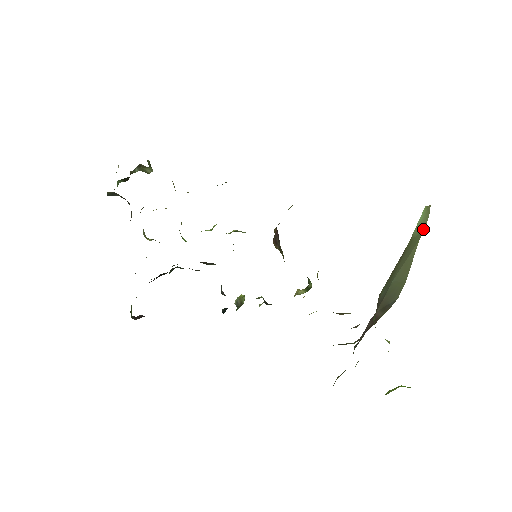
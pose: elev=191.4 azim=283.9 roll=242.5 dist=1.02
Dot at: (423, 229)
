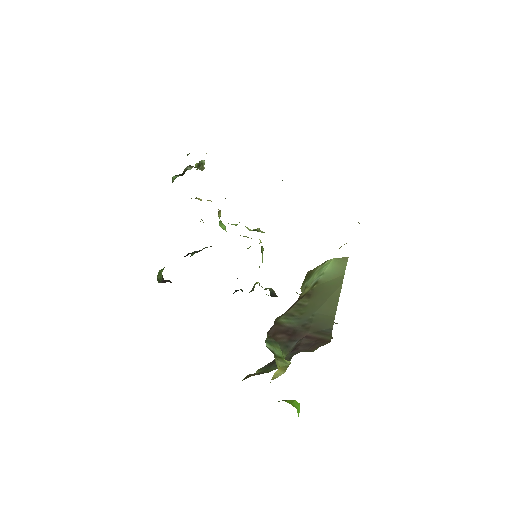
Dot at: (341, 276)
